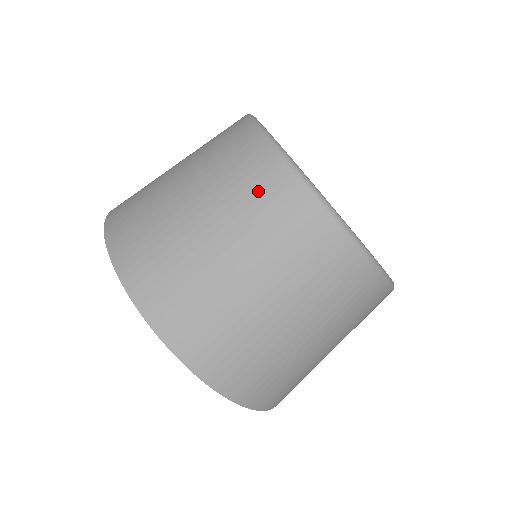
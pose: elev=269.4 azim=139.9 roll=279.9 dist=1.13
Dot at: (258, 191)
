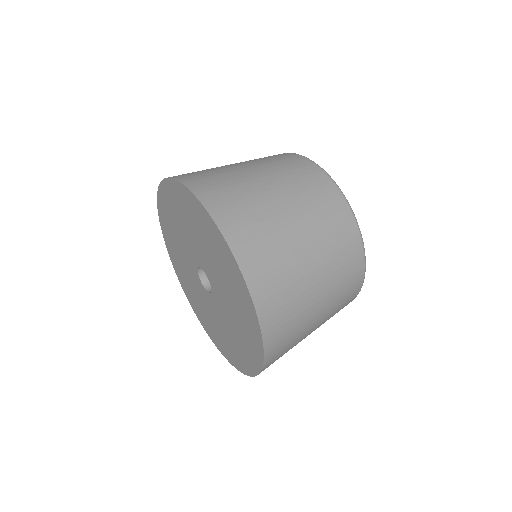
Dot at: (278, 159)
